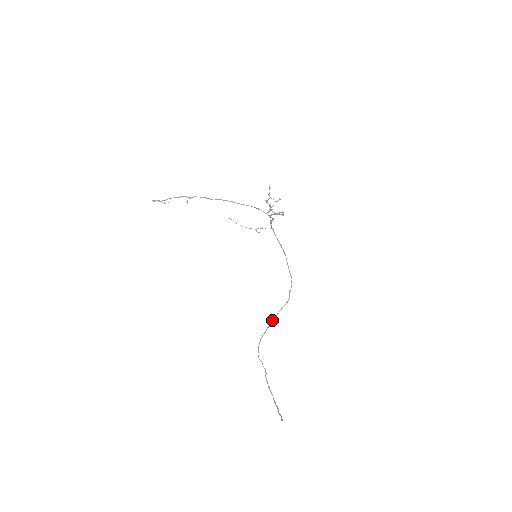
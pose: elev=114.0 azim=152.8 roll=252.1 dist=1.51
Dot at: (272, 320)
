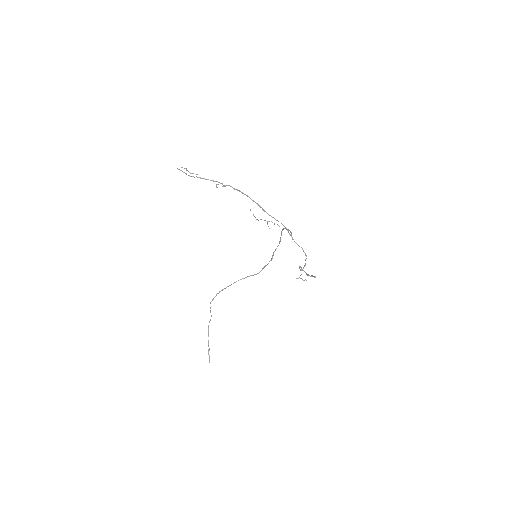
Dot at: (236, 281)
